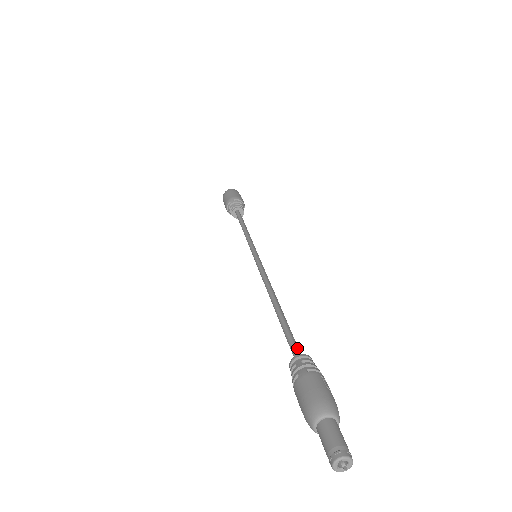
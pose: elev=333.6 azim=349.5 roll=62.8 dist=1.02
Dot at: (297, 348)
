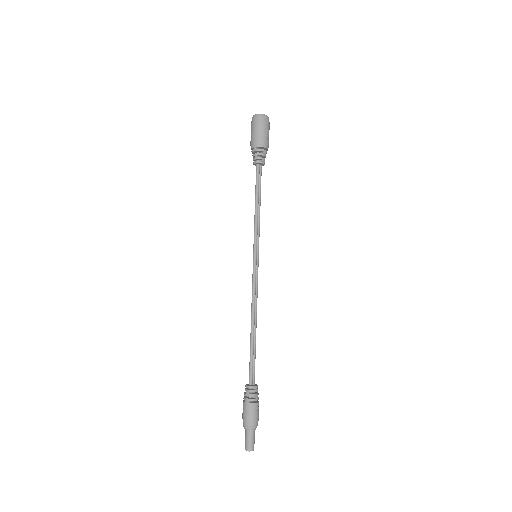
Dot at: (252, 376)
